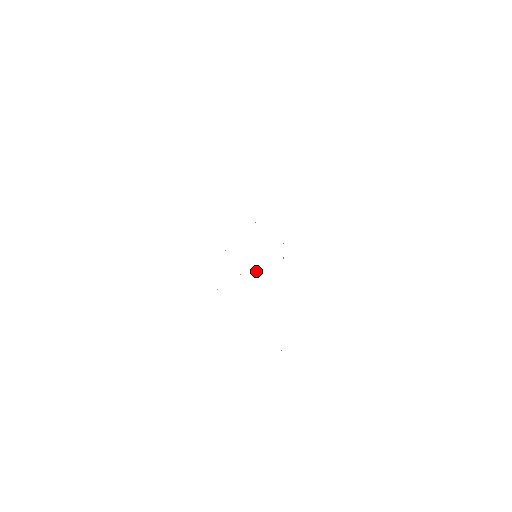
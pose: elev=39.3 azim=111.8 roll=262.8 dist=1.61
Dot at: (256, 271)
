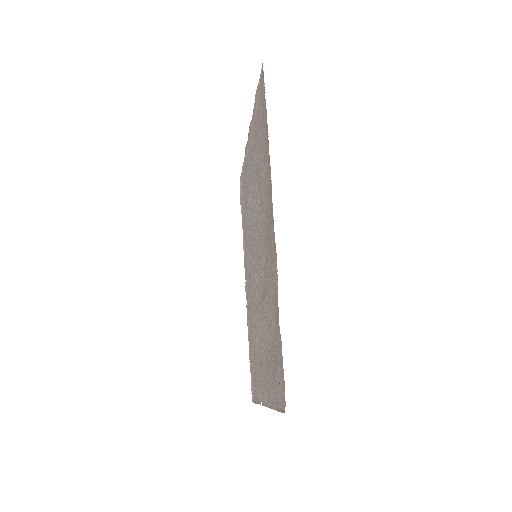
Dot at: (256, 280)
